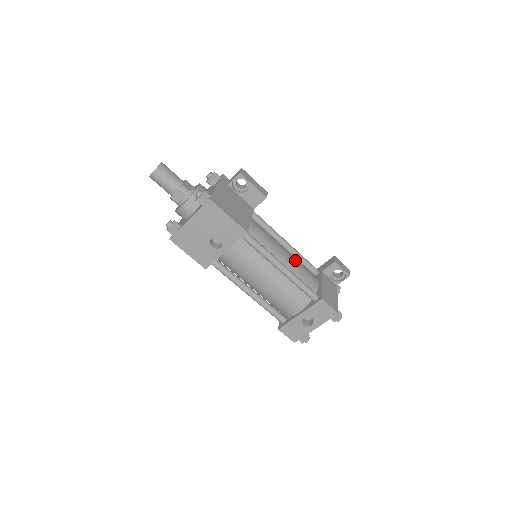
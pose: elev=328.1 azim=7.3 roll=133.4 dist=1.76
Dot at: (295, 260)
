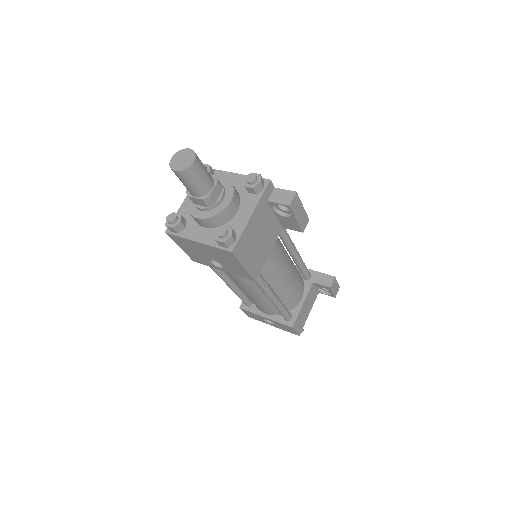
Dot at: (292, 279)
